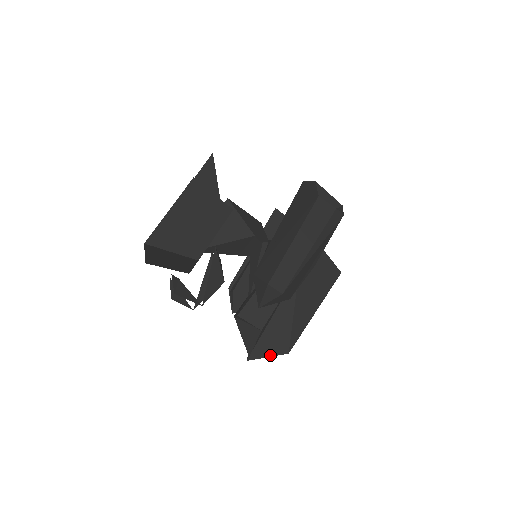
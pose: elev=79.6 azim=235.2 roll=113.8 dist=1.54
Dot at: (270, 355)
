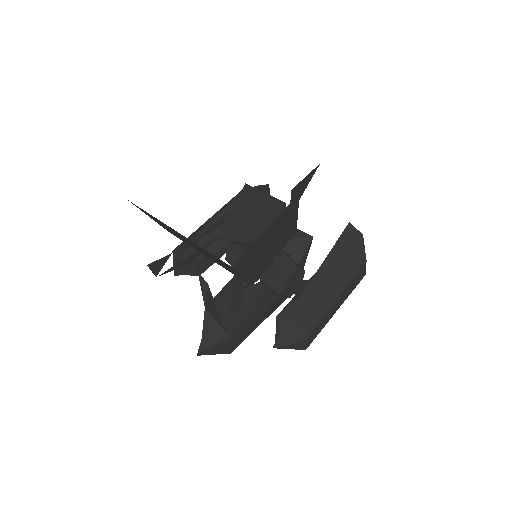
Dot at: (217, 353)
